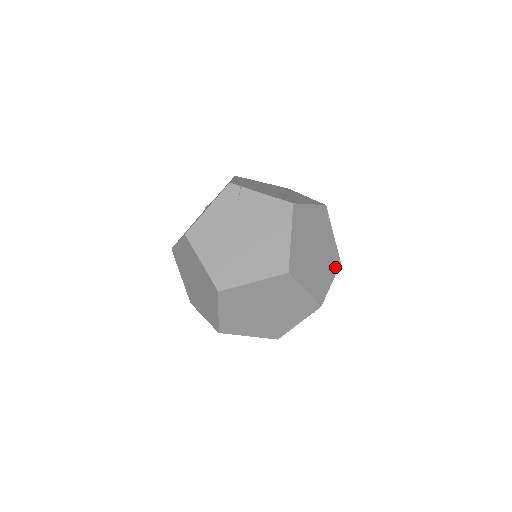
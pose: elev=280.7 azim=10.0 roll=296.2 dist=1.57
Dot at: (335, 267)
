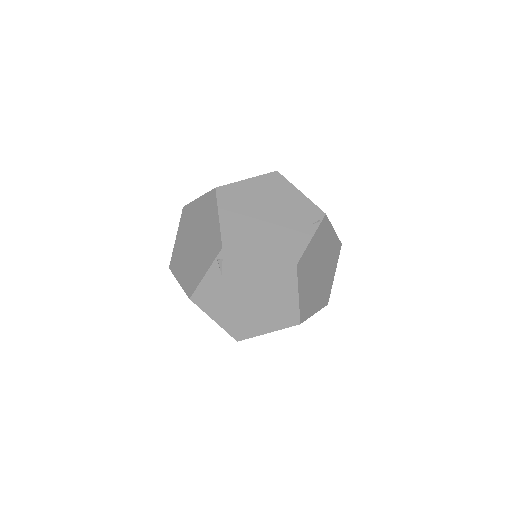
Dot at: (283, 256)
